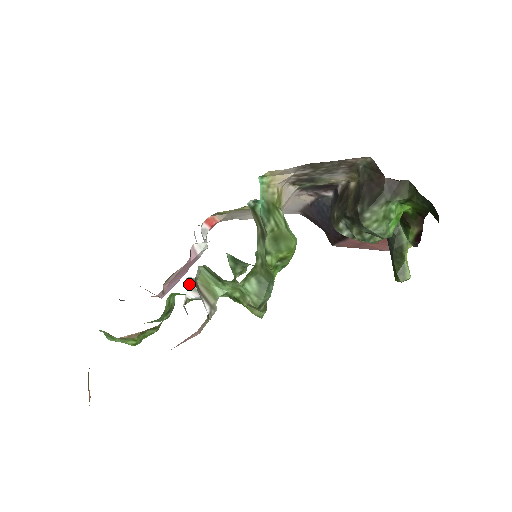
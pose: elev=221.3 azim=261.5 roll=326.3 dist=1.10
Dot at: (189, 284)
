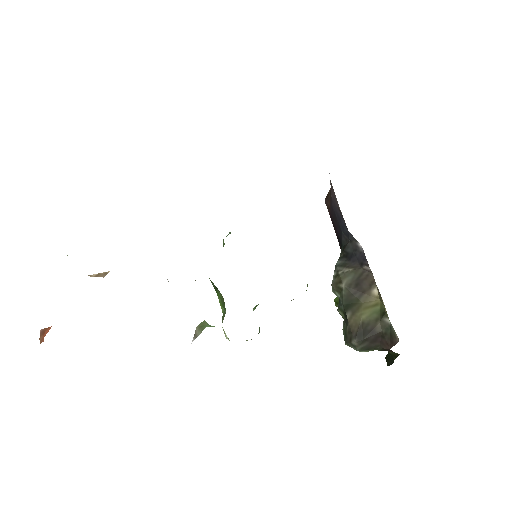
Dot at: occluded
